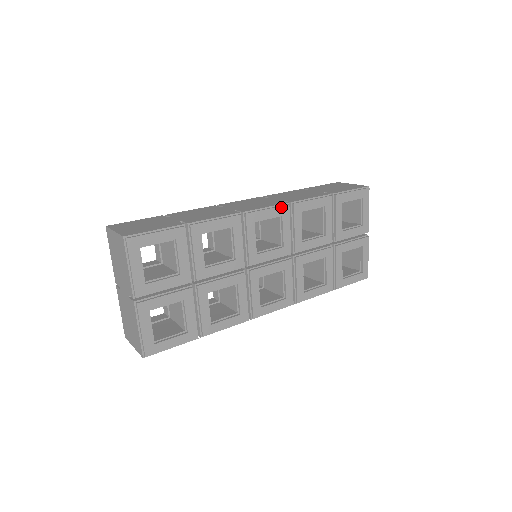
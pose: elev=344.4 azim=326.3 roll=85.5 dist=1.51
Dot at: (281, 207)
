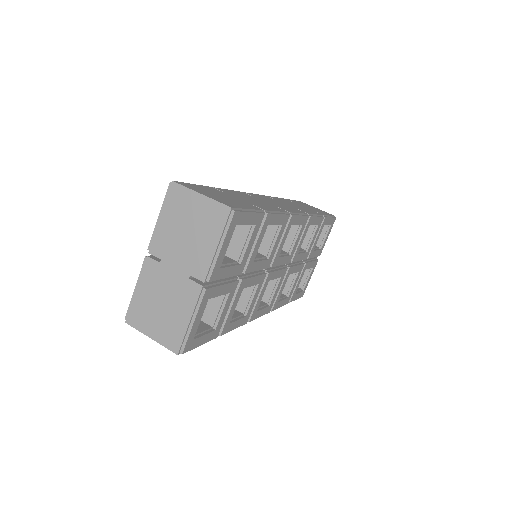
Dot at: (305, 217)
